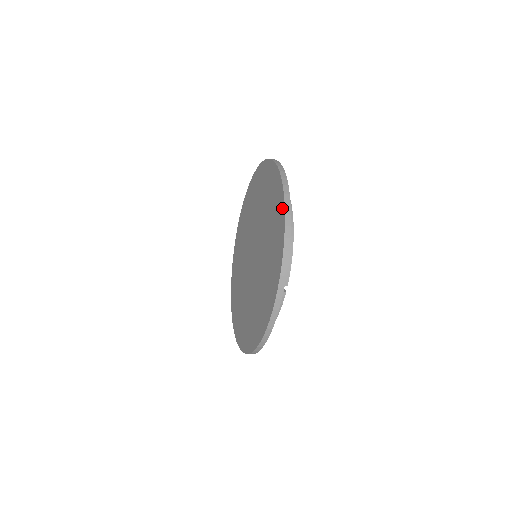
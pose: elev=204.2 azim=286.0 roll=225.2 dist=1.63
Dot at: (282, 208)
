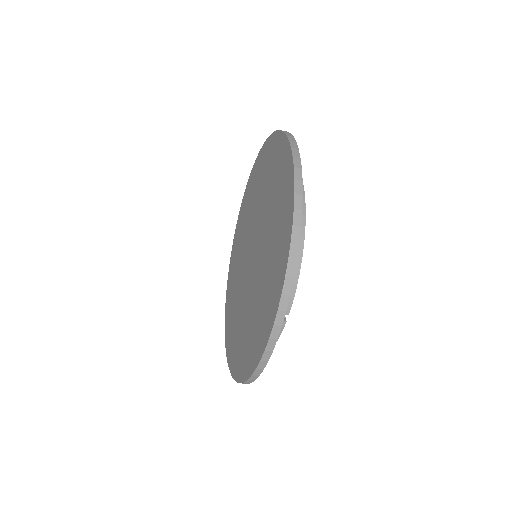
Dot at: (290, 214)
